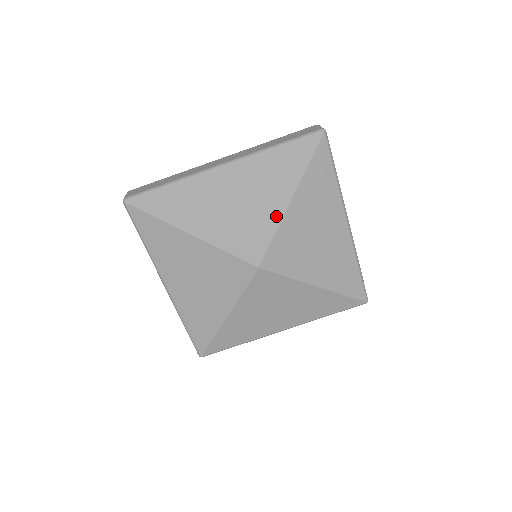
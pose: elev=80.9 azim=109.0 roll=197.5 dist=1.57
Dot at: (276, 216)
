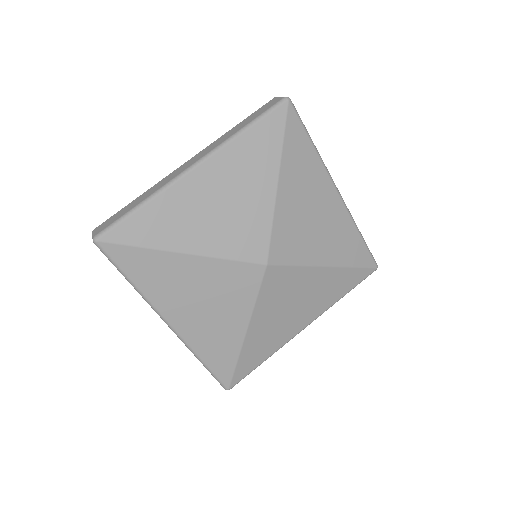
Dot at: (268, 203)
